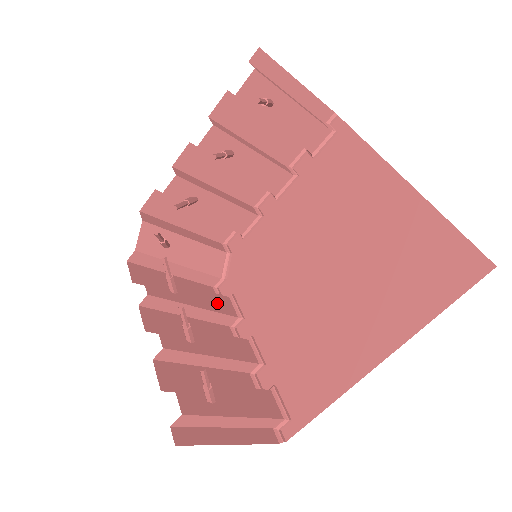
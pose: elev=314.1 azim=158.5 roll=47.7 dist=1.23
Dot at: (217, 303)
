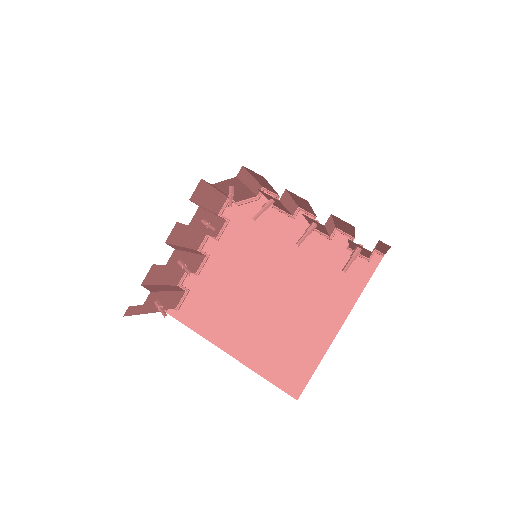
Dot at: (216, 227)
